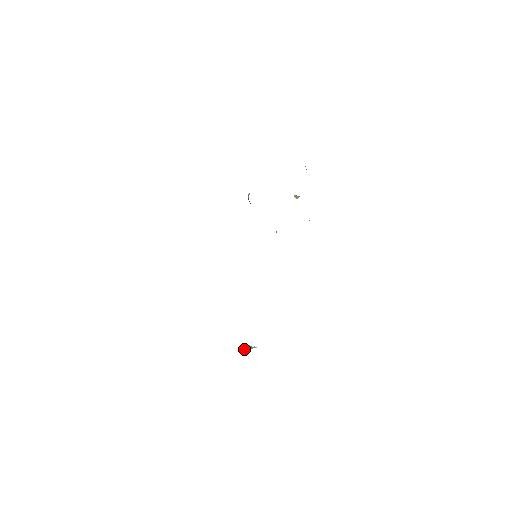
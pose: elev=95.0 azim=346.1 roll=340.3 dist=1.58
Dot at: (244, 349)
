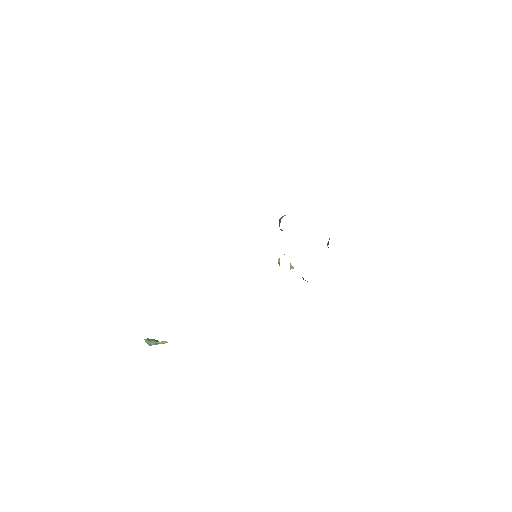
Dot at: (150, 340)
